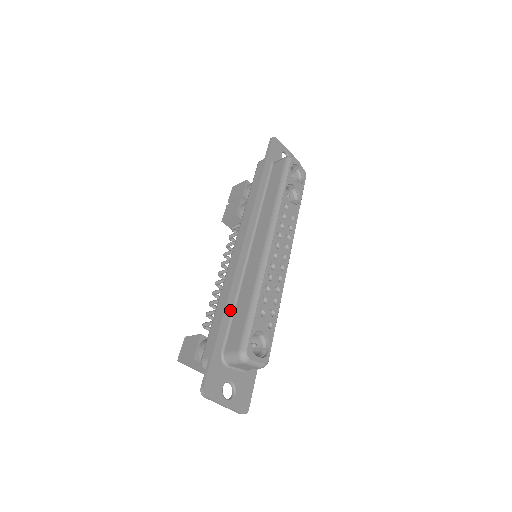
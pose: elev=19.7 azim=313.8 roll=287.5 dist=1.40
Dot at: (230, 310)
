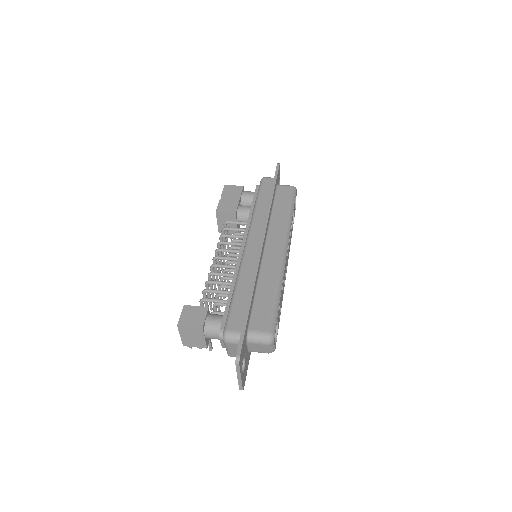
Dot at: (254, 295)
